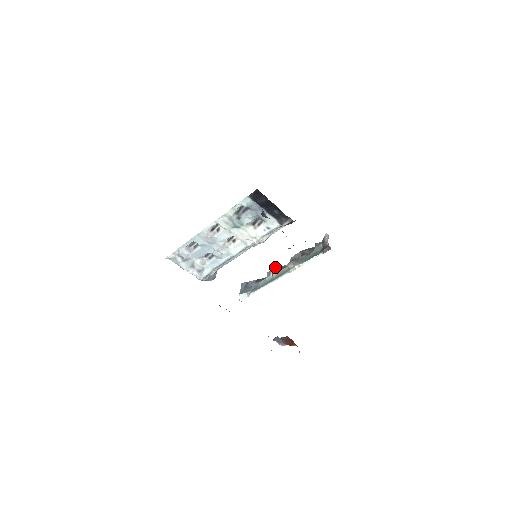
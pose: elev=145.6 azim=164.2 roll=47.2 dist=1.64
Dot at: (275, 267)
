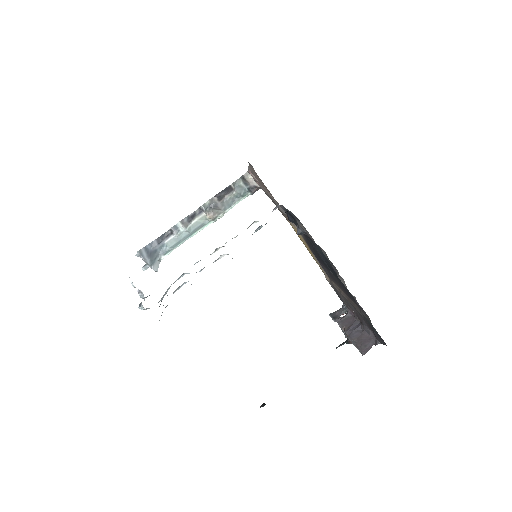
Dot at: (182, 220)
